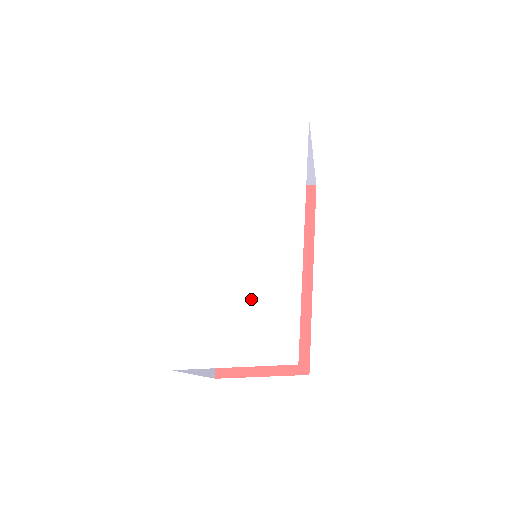
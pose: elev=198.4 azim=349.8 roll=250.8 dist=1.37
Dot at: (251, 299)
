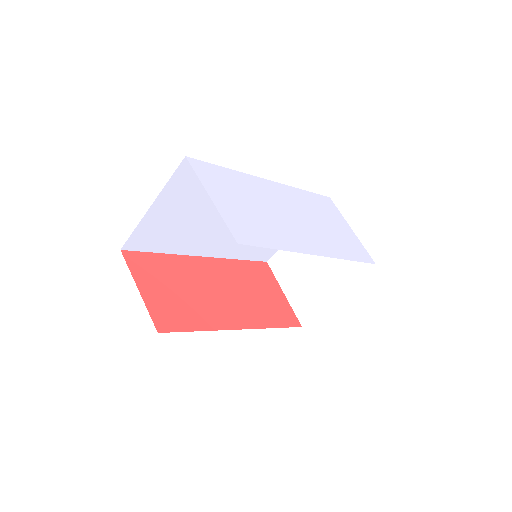
Dot at: (260, 216)
